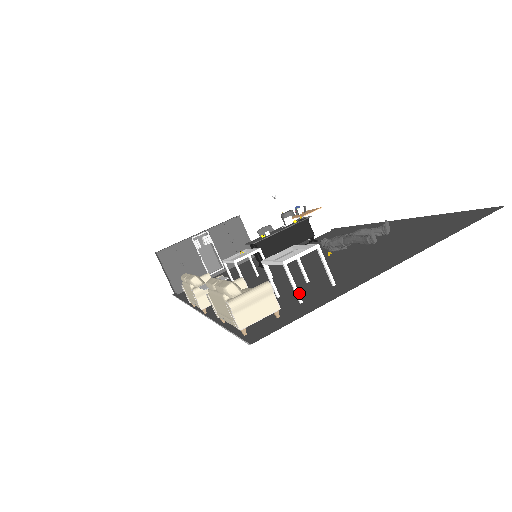
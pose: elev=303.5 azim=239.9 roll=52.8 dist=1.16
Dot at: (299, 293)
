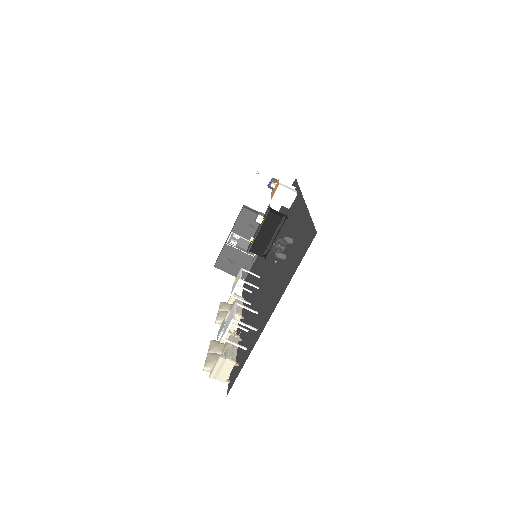
Dot at: (251, 332)
